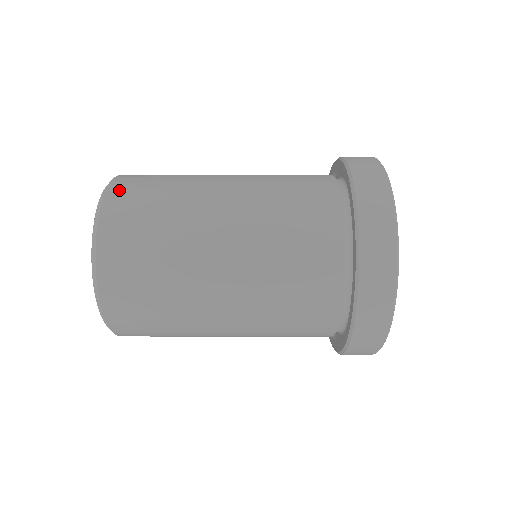
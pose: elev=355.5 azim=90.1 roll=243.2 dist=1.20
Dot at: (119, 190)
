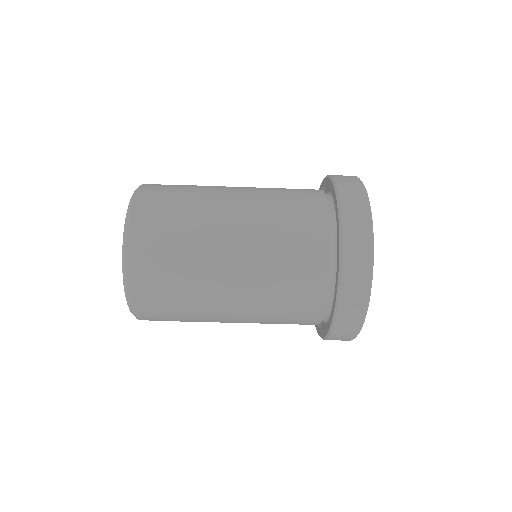
Dot at: (152, 184)
